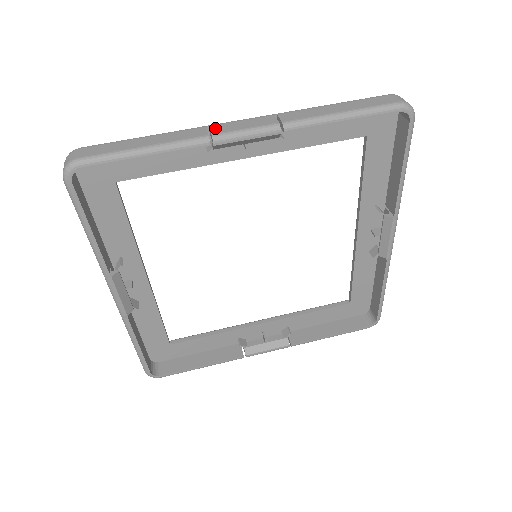
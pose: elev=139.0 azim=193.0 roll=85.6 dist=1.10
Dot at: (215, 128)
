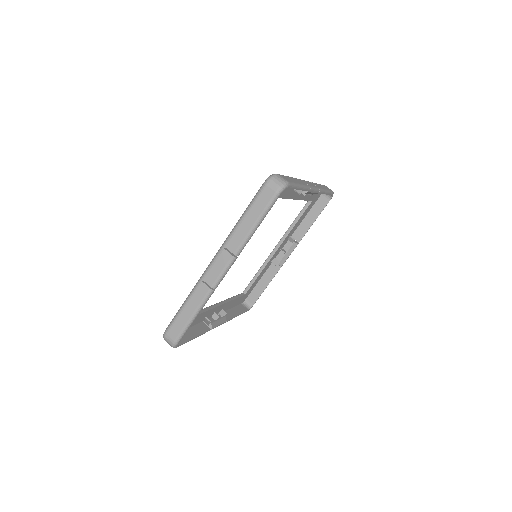
Dot at: (208, 280)
